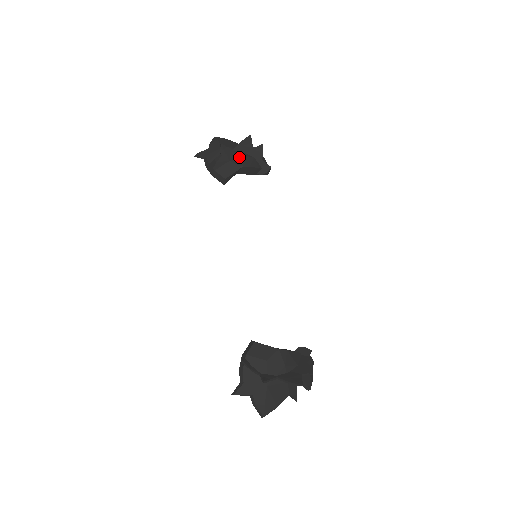
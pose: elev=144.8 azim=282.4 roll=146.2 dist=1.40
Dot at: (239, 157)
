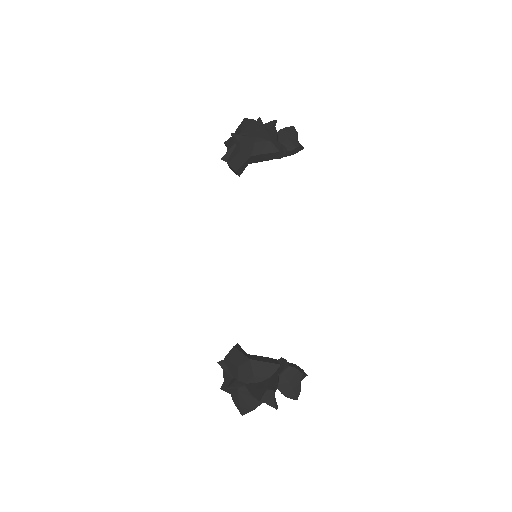
Dot at: (250, 145)
